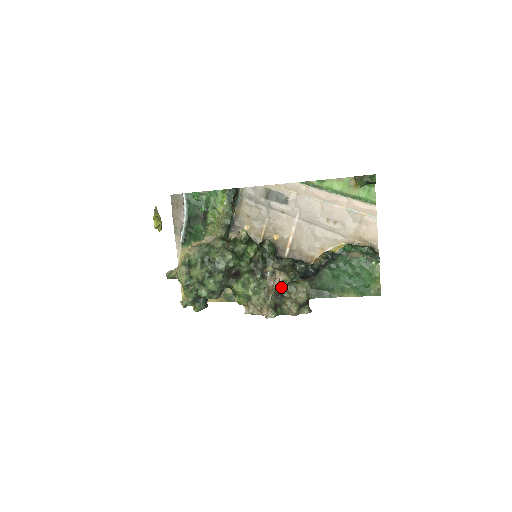
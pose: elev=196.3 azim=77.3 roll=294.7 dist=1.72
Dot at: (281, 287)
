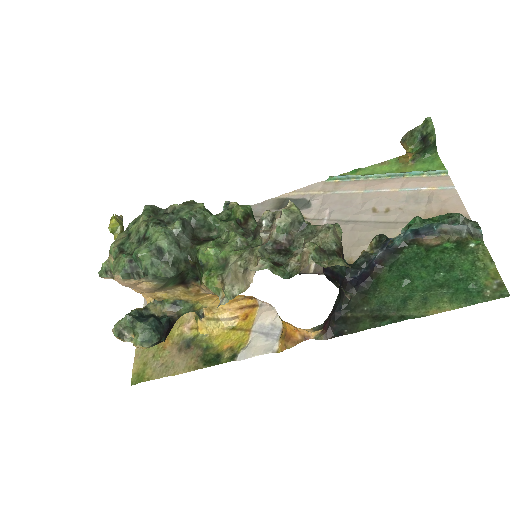
Dot at: (282, 220)
